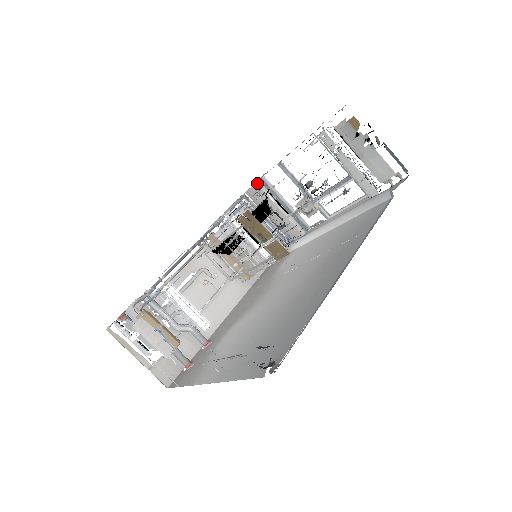
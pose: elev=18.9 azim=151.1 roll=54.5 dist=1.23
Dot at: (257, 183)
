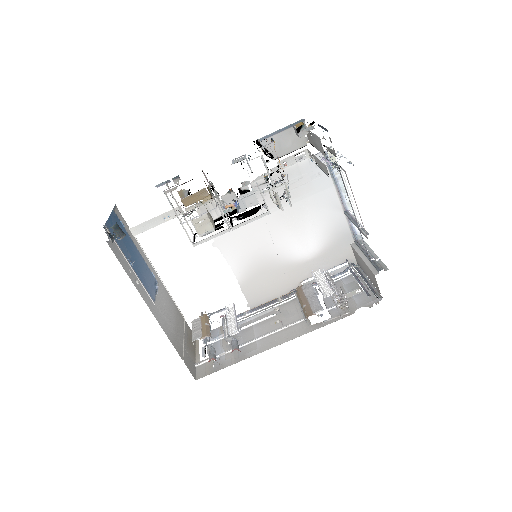
Dot at: (351, 244)
